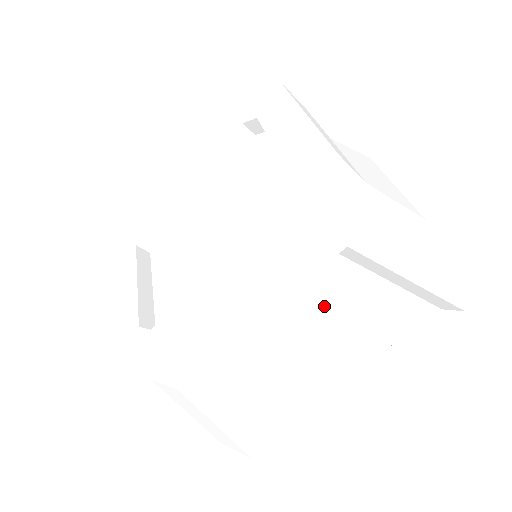
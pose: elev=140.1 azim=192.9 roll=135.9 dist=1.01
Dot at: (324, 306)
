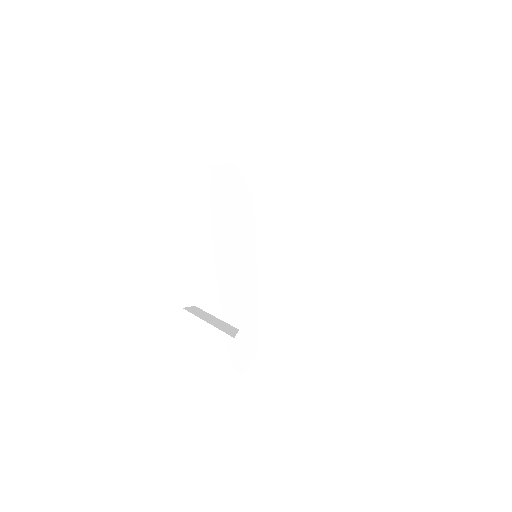
Dot at: occluded
